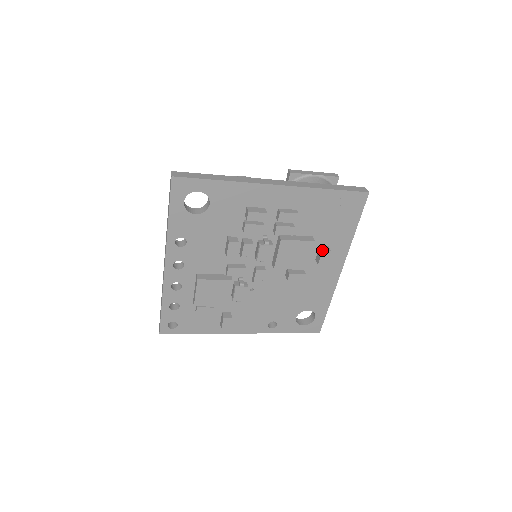
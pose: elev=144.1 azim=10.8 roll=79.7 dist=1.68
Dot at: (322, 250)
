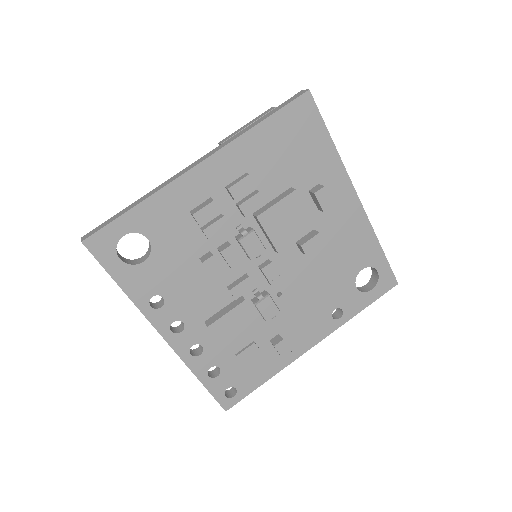
Dot at: (313, 193)
